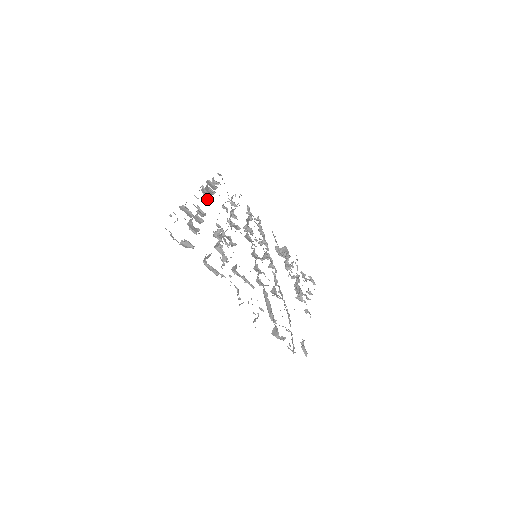
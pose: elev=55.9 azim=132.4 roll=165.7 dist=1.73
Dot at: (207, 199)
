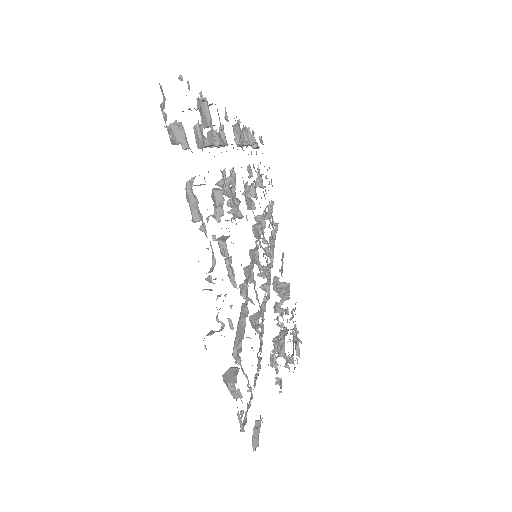
Dot at: (237, 136)
